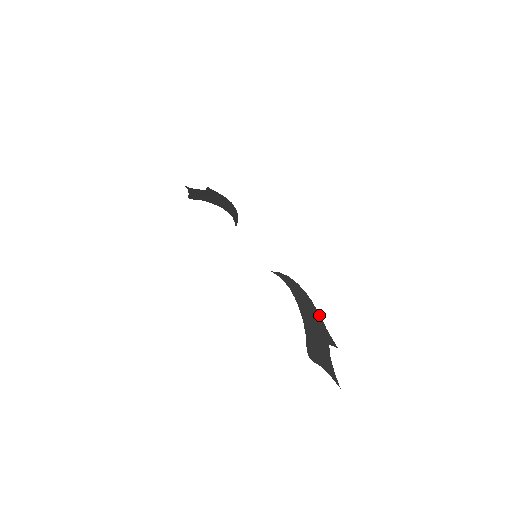
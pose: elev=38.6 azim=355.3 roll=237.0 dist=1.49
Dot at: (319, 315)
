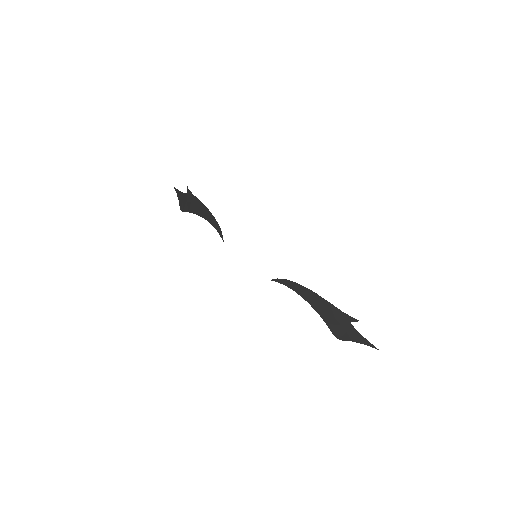
Dot at: (329, 303)
